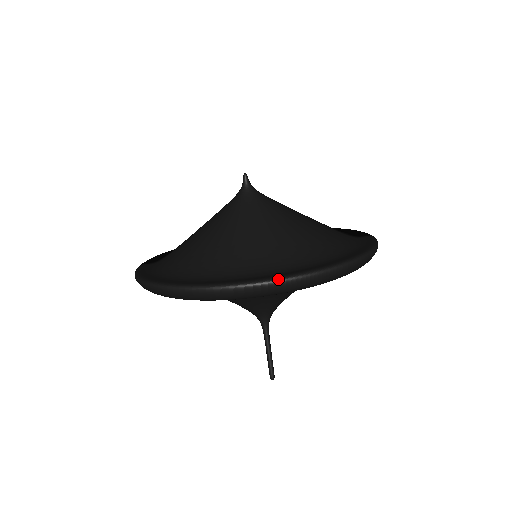
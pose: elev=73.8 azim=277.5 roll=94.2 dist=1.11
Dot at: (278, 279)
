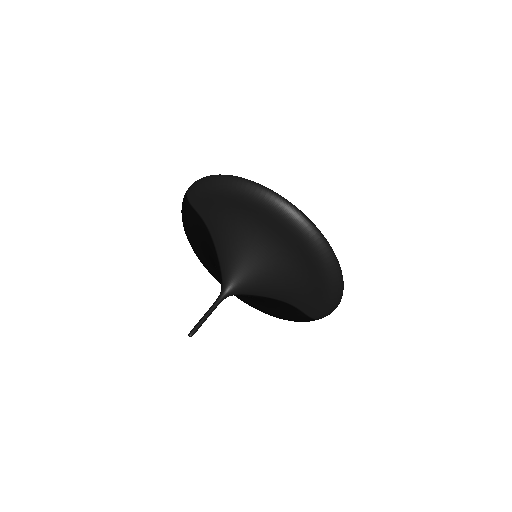
Dot at: occluded
